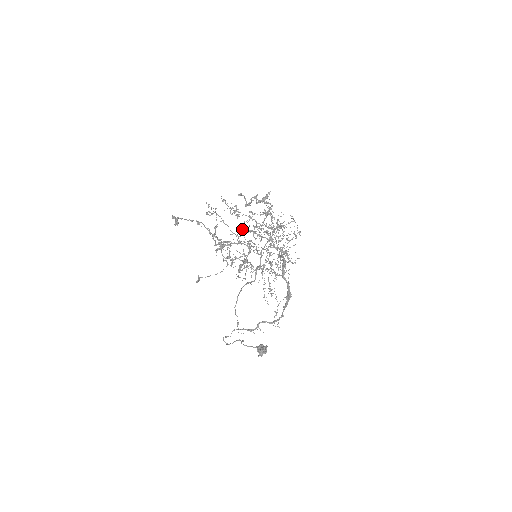
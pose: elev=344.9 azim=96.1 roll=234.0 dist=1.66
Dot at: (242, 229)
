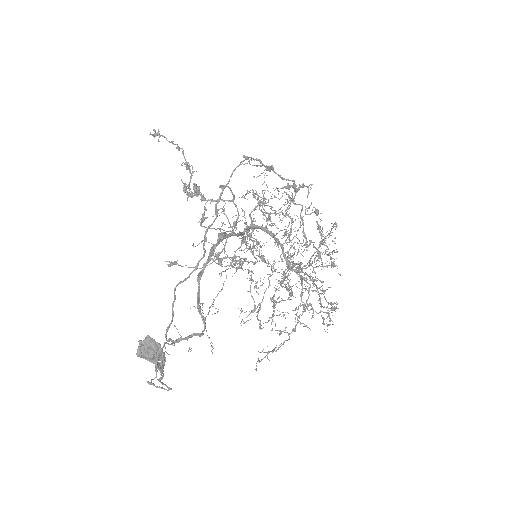
Dot at: (302, 294)
